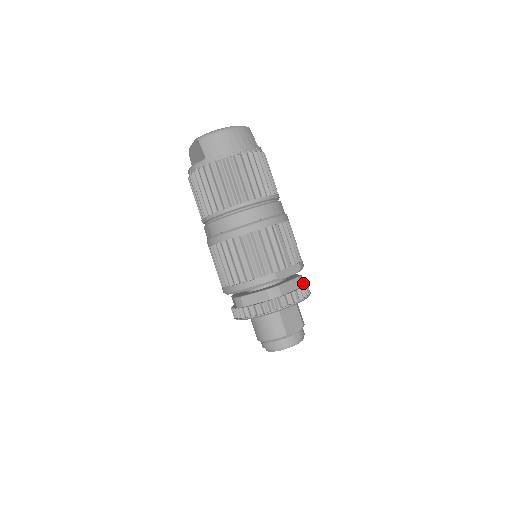
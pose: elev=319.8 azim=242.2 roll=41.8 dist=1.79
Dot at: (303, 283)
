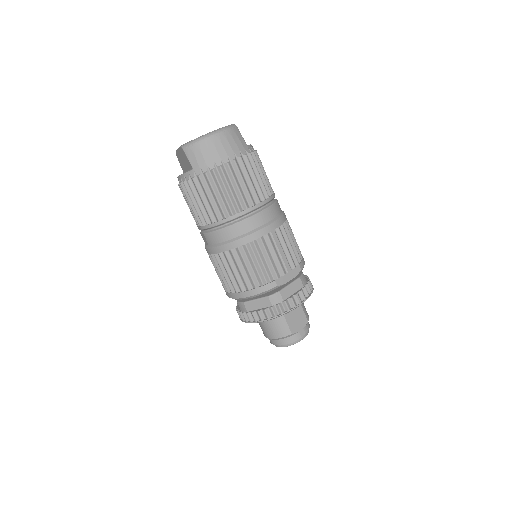
Dot at: (305, 281)
